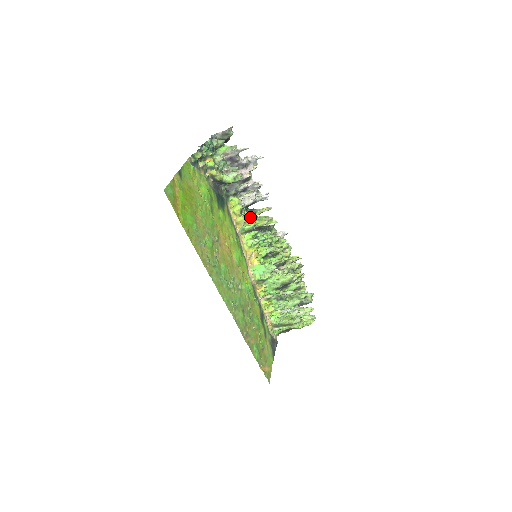
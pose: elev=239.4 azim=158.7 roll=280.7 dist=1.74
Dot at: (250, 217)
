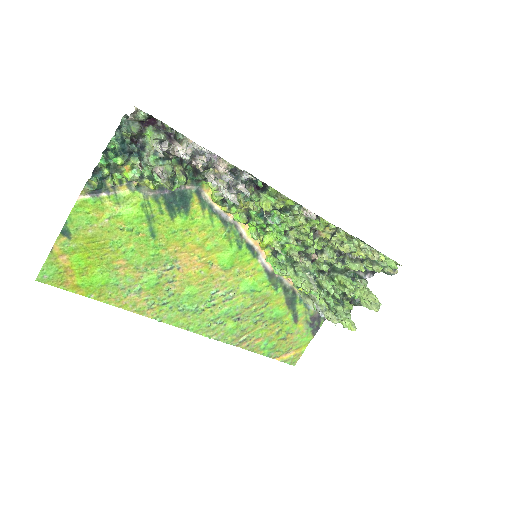
Dot at: (242, 204)
